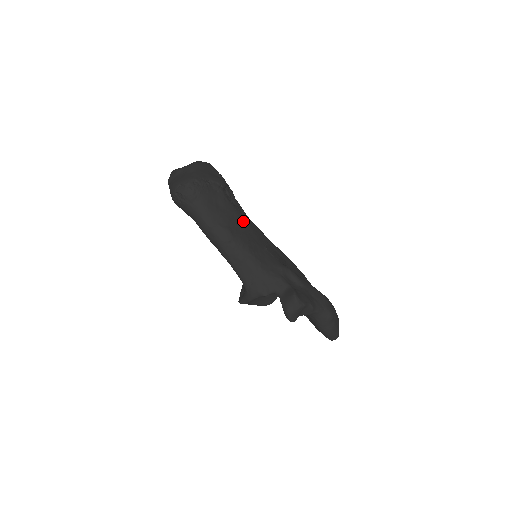
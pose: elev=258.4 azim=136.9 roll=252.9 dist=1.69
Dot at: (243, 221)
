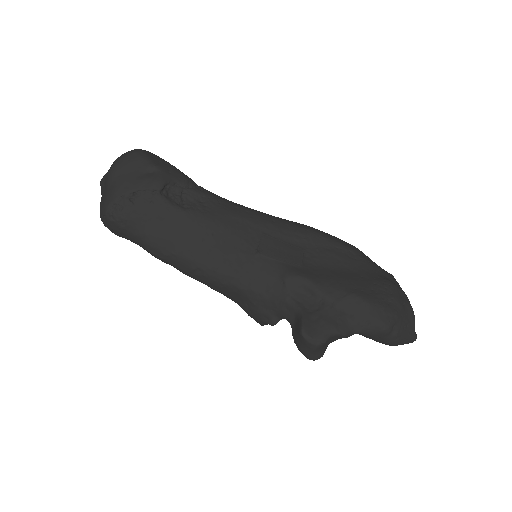
Dot at: (209, 226)
